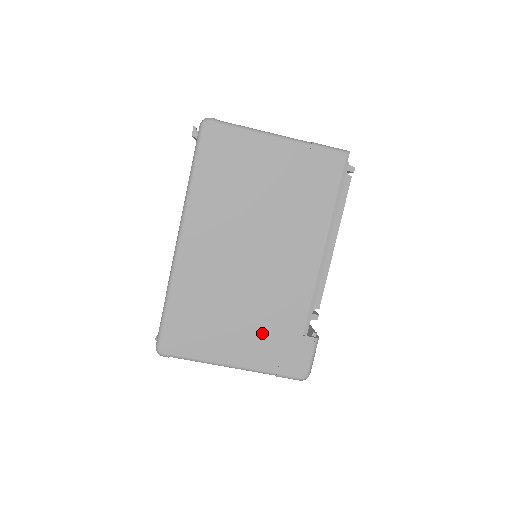
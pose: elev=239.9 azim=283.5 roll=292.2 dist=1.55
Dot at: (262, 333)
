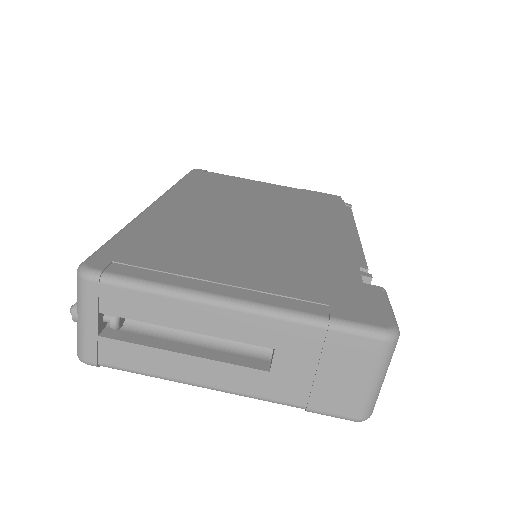
Dot at: (284, 271)
